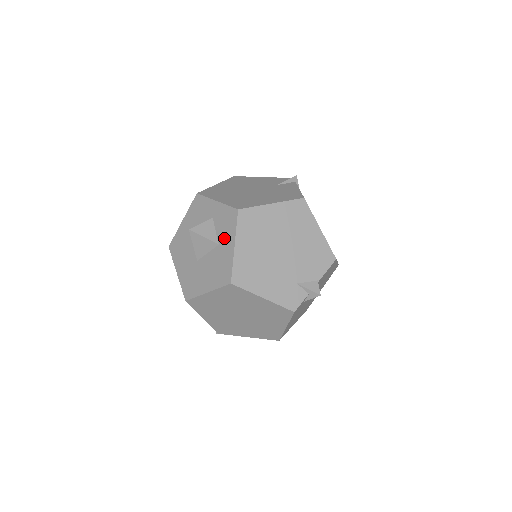
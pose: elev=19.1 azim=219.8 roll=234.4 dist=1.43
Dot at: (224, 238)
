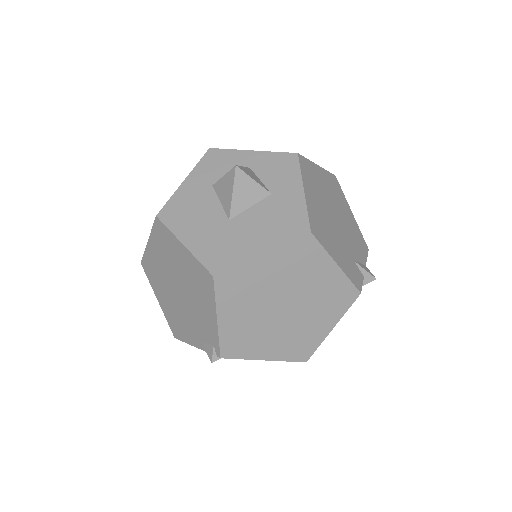
Dot at: (281, 185)
